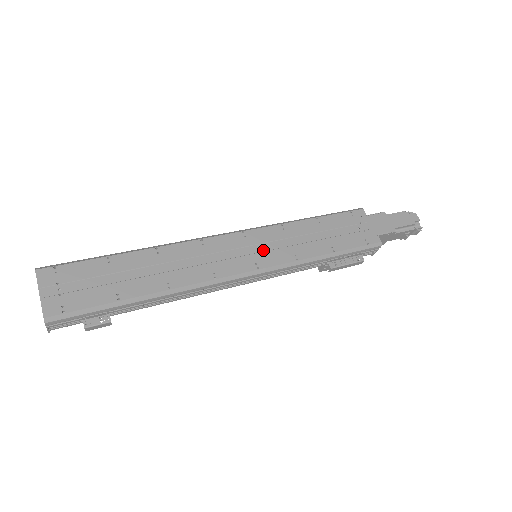
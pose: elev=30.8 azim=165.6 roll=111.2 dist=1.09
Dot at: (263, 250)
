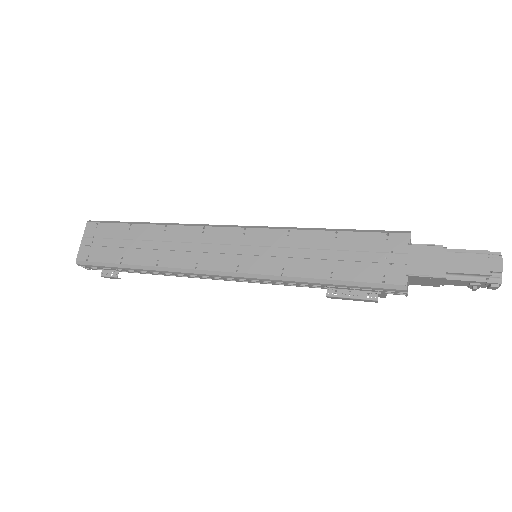
Dot at: (254, 253)
